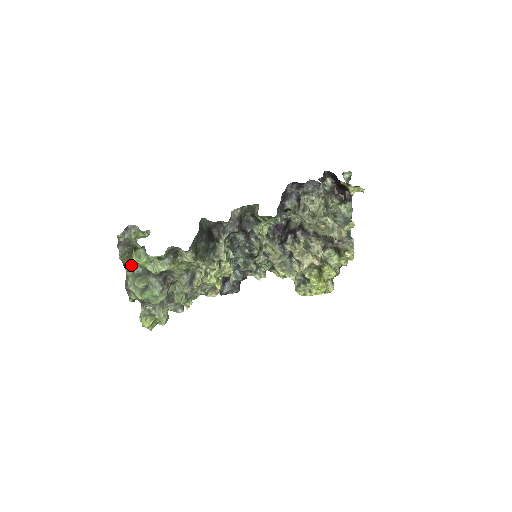
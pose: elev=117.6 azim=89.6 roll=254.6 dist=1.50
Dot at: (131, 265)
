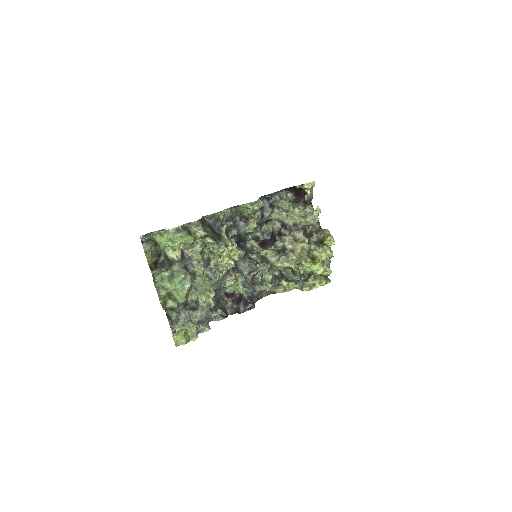
Dot at: (155, 268)
